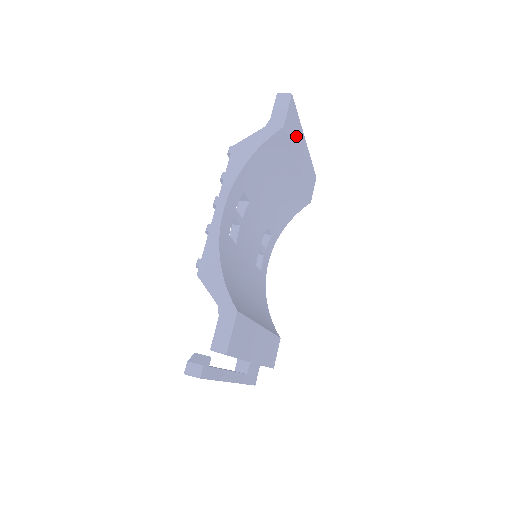
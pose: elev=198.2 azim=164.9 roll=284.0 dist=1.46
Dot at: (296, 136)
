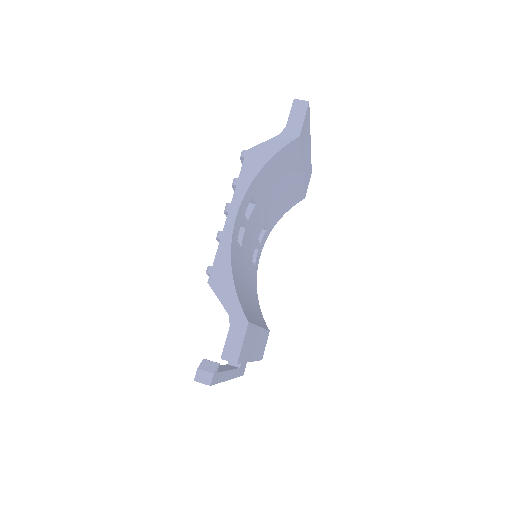
Dot at: (305, 140)
